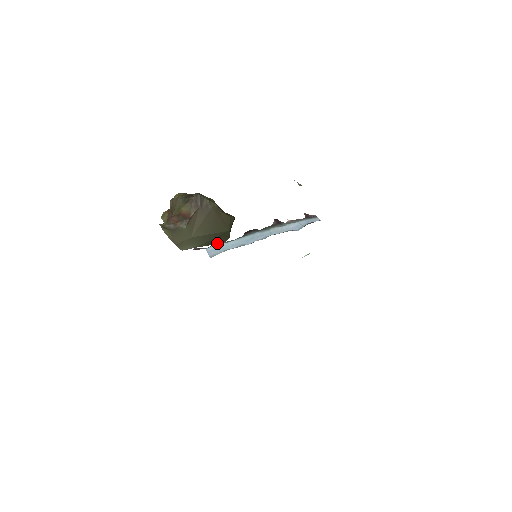
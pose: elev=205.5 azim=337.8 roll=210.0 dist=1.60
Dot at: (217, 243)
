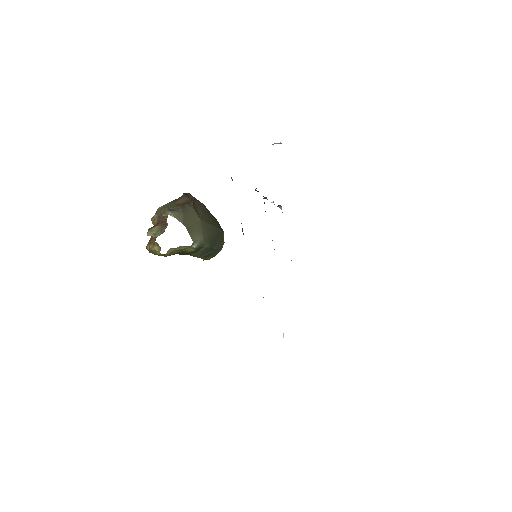
Dot at: occluded
